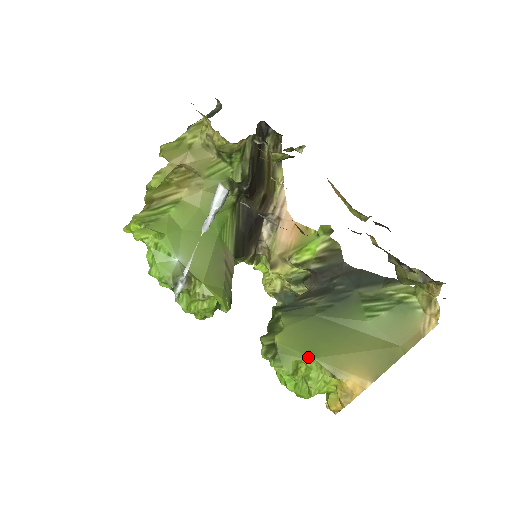
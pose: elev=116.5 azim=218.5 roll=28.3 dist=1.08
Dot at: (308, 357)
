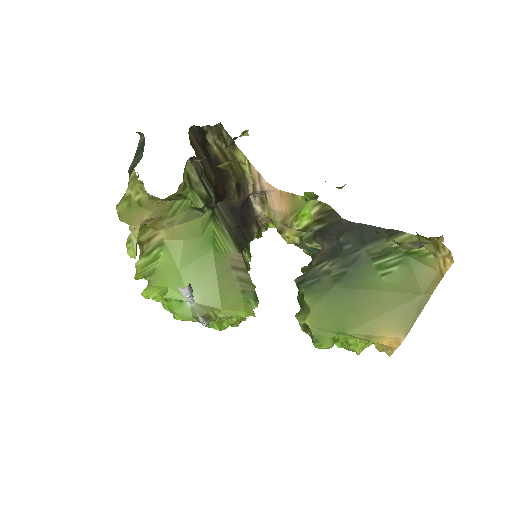
Dot at: (340, 333)
